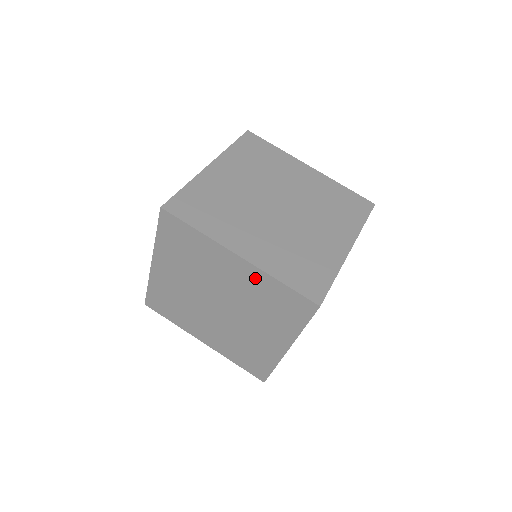
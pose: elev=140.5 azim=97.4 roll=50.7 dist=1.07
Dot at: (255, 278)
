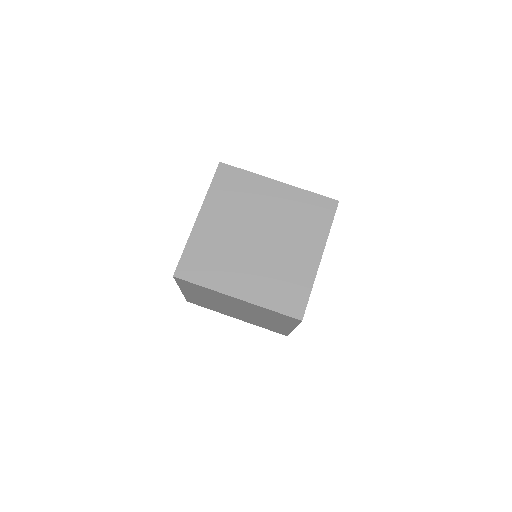
Dot at: occluded
